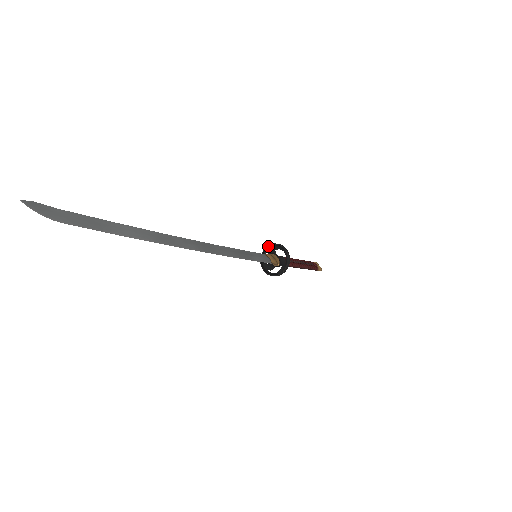
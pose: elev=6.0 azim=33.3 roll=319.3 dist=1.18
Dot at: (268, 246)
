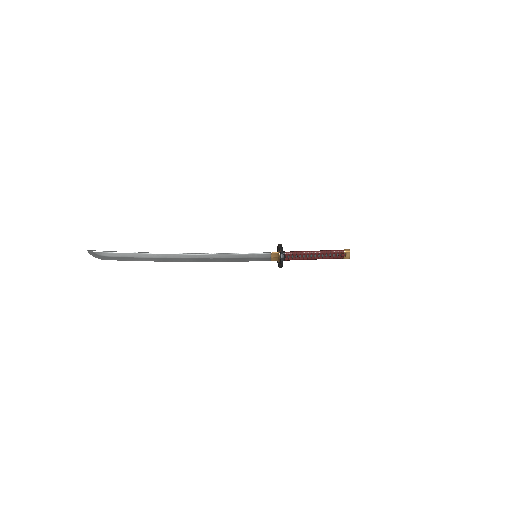
Dot at: (280, 247)
